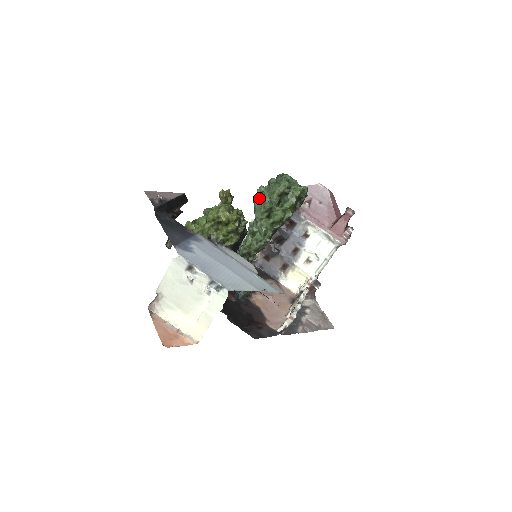
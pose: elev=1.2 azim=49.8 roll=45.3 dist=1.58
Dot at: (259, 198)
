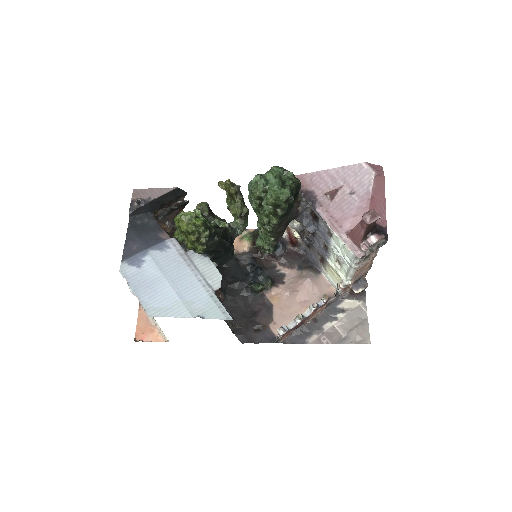
Dot at: (250, 195)
